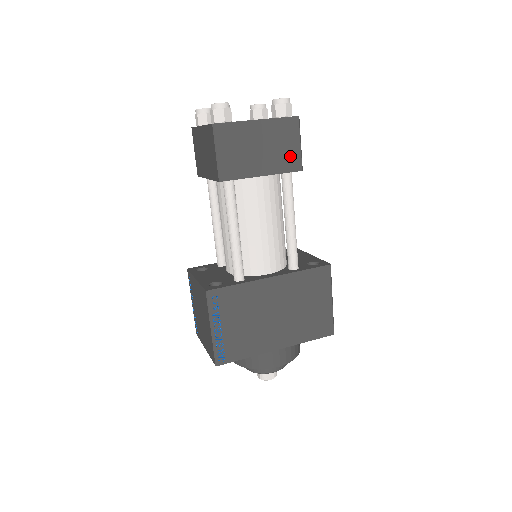
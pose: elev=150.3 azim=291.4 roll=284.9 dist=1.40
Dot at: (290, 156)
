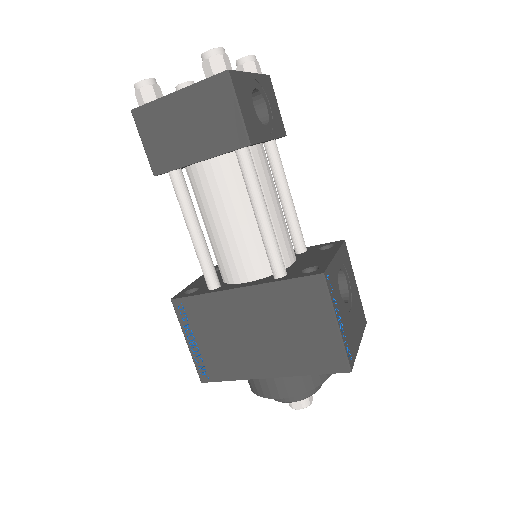
Dot at: (228, 129)
